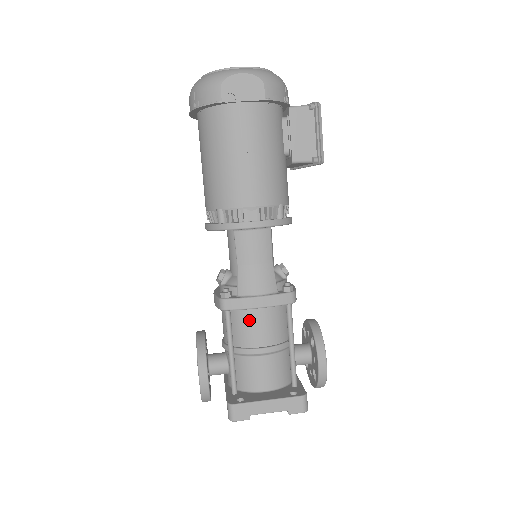
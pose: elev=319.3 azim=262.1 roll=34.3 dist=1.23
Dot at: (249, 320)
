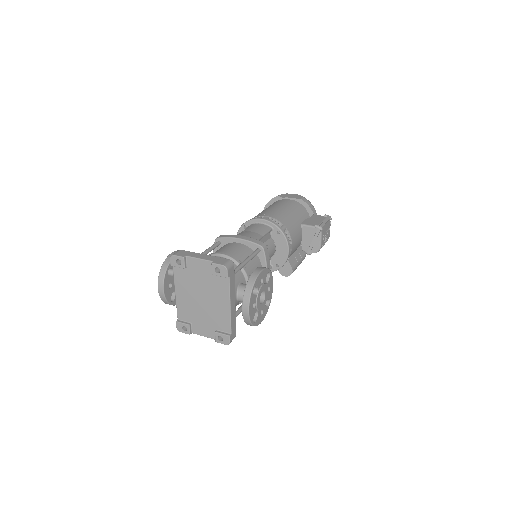
Dot at: (227, 246)
